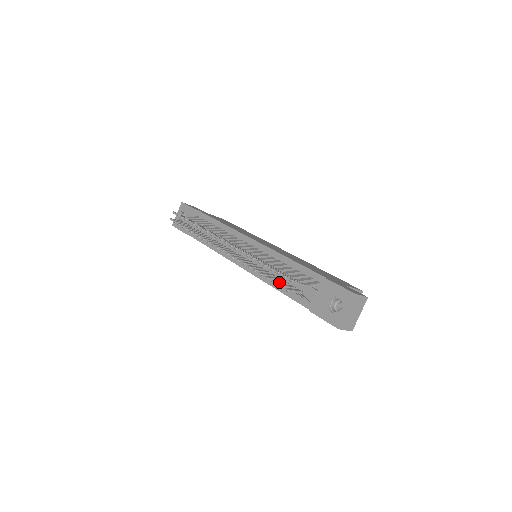
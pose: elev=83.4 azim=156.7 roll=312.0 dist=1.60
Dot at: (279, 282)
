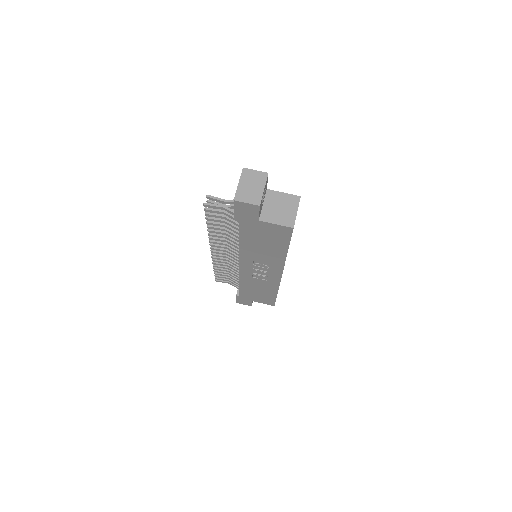
Dot at: (211, 213)
